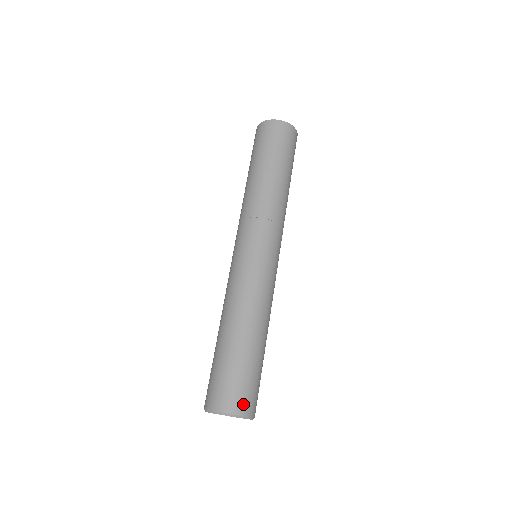
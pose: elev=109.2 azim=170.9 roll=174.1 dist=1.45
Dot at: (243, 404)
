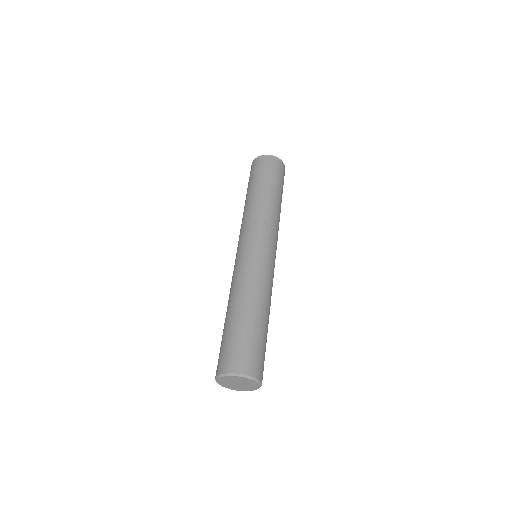
Dot at: (231, 363)
